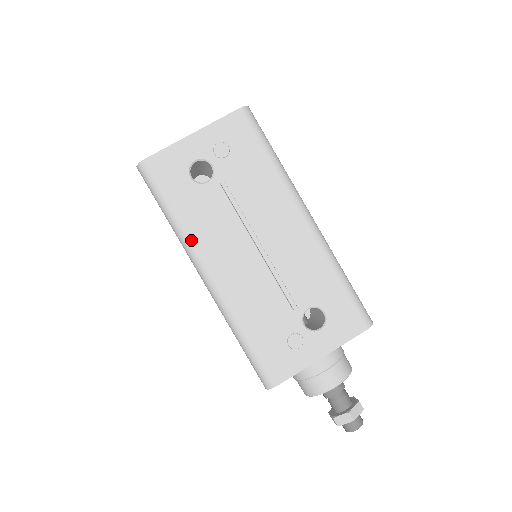
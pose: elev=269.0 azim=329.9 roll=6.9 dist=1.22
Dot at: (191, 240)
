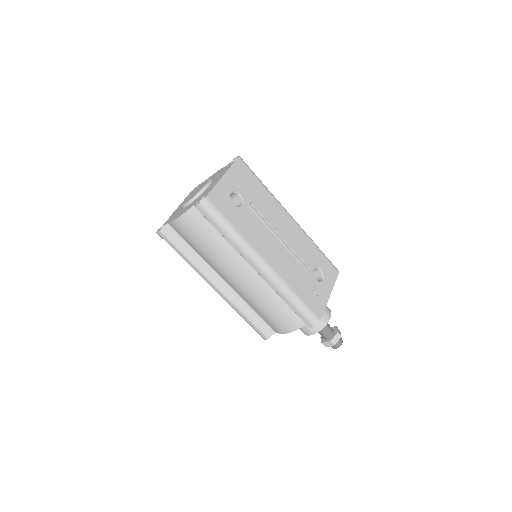
Dot at: (249, 244)
